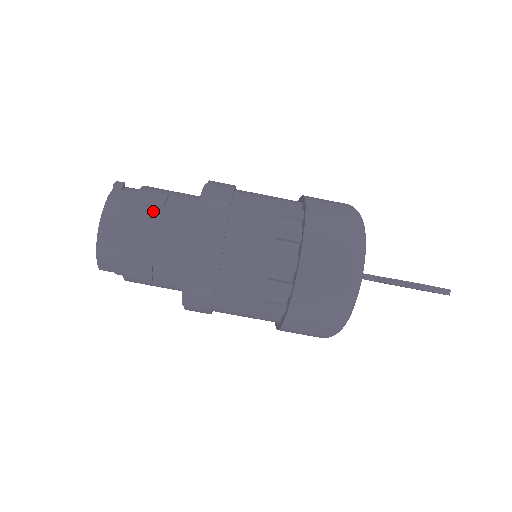
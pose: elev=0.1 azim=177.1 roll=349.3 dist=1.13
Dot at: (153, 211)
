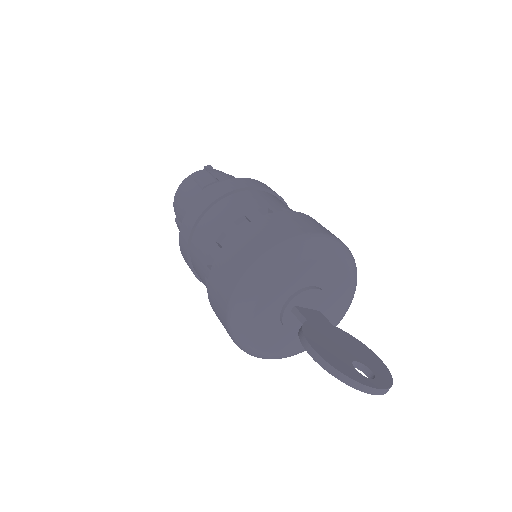
Dot at: (198, 188)
